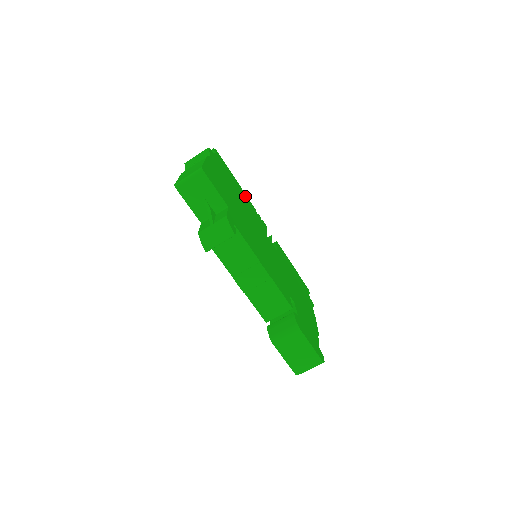
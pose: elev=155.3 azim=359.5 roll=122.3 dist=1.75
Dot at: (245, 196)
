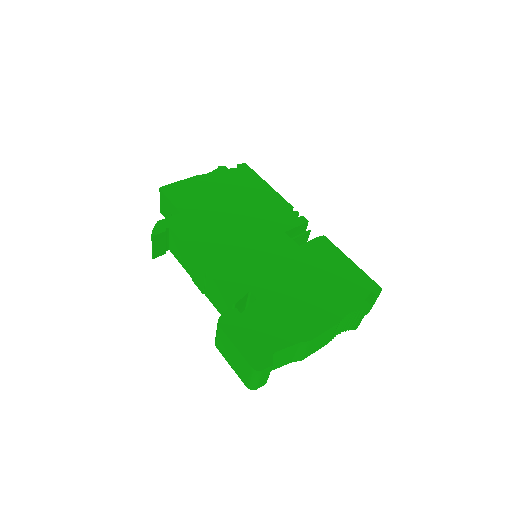
Dot at: (274, 197)
